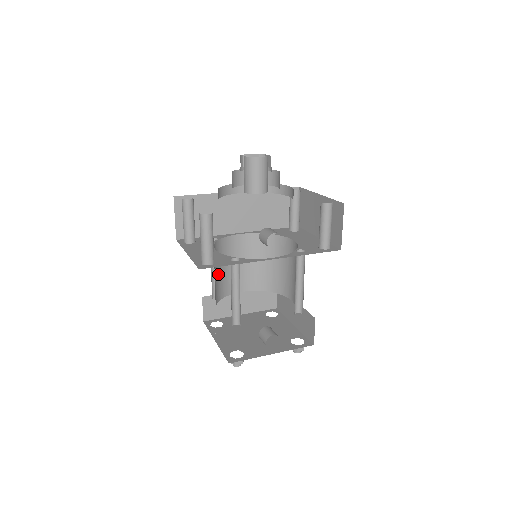
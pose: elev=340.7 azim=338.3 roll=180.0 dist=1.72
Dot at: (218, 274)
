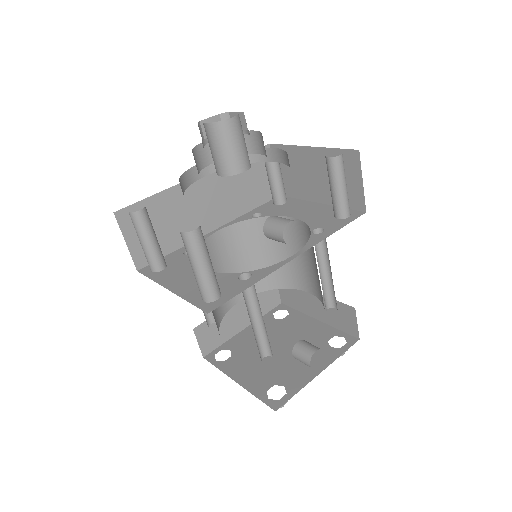
Dot at: occluded
